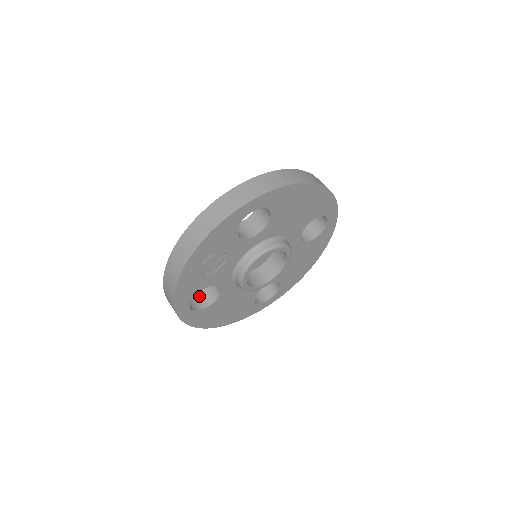
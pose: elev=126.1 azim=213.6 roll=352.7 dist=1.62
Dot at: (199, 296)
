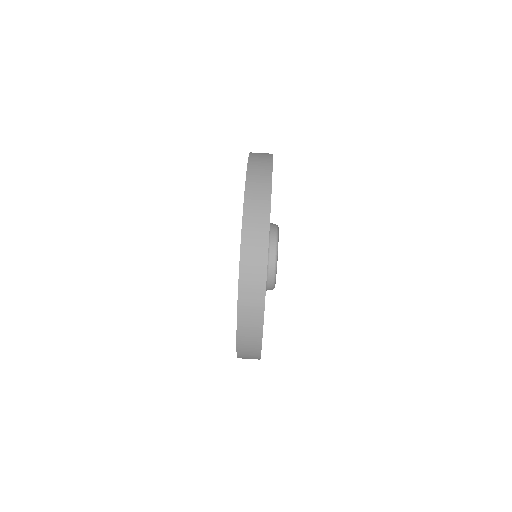
Dot at: occluded
